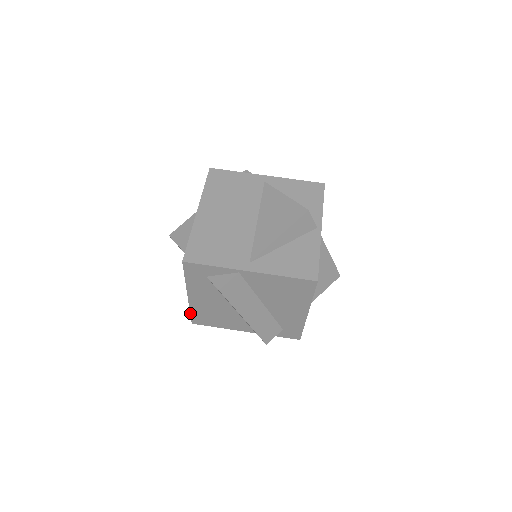
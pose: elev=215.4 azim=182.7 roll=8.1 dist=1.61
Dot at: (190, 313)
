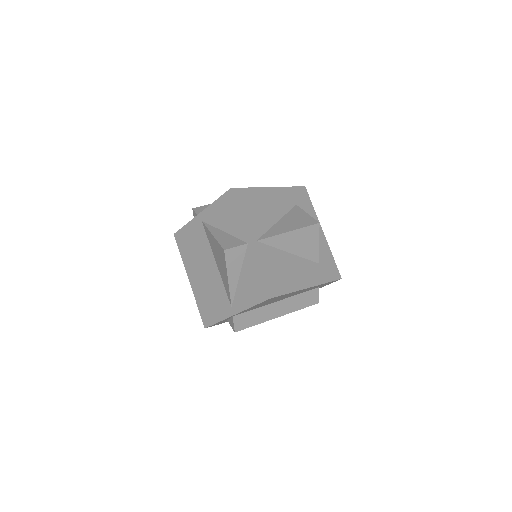
Dot at: occluded
